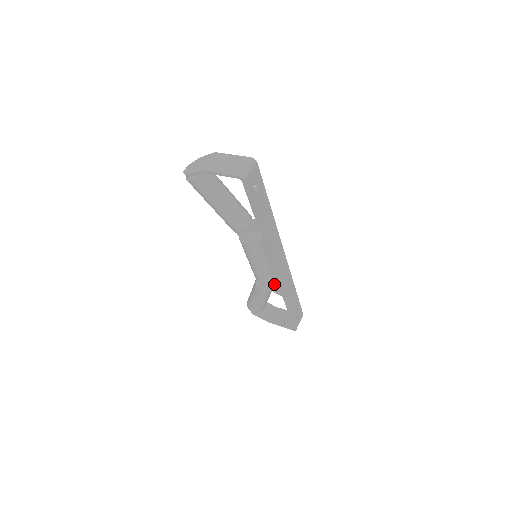
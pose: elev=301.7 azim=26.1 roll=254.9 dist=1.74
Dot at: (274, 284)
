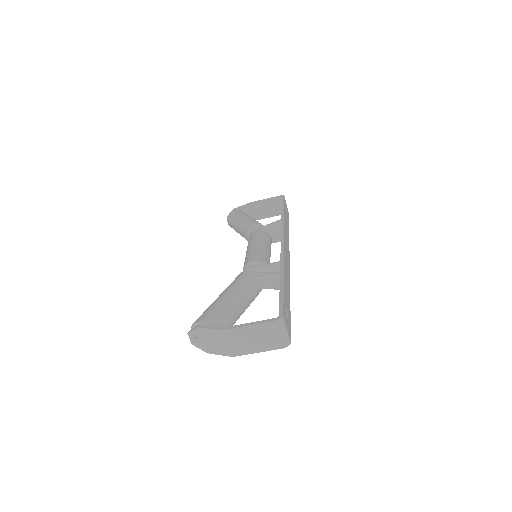
Dot at: (275, 242)
